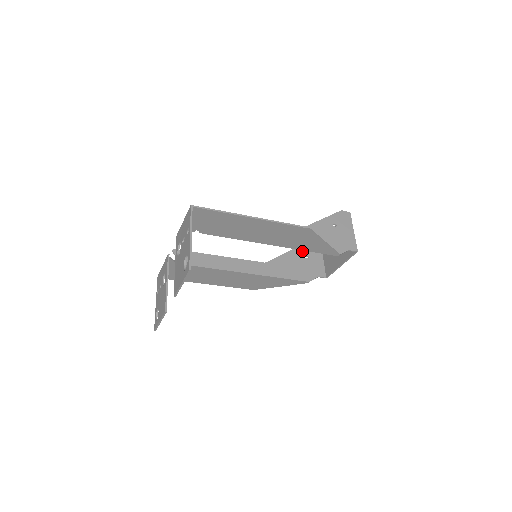
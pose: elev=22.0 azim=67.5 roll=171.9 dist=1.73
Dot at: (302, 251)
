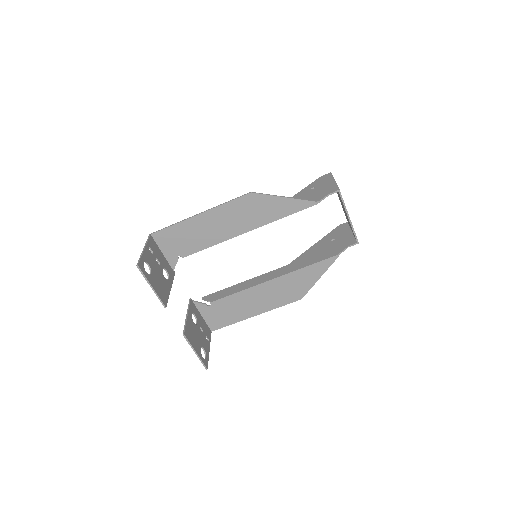
Dot at: (327, 239)
